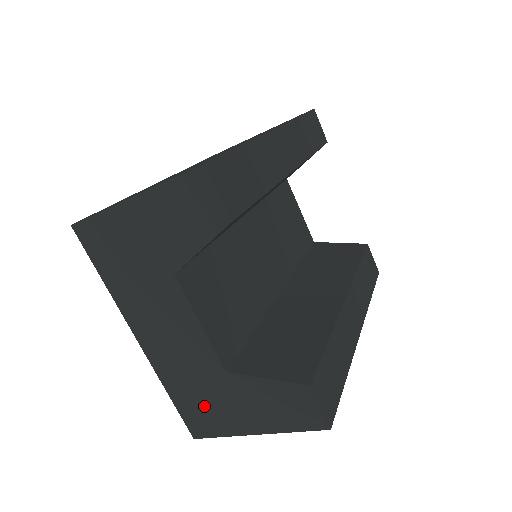
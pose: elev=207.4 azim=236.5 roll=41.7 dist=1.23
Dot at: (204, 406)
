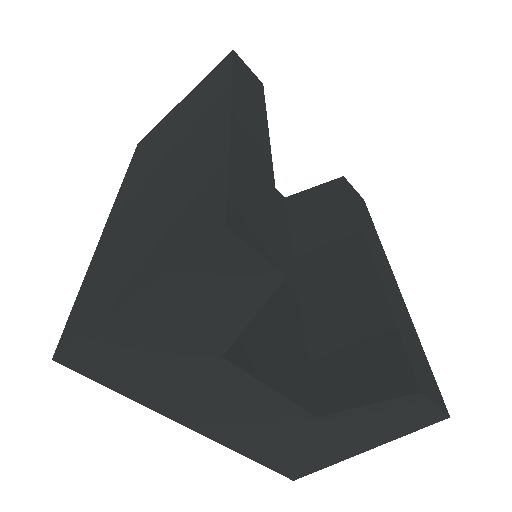
Dot at: (298, 453)
